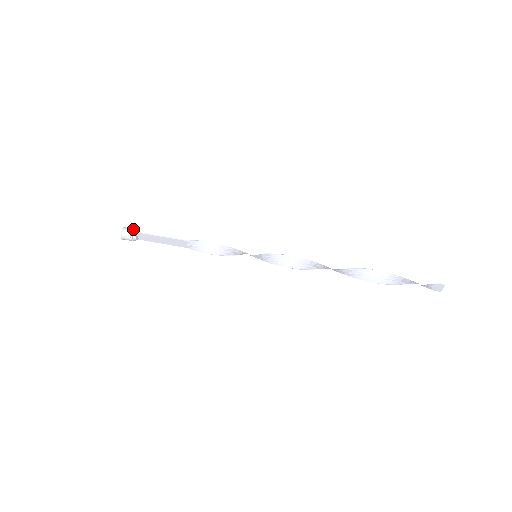
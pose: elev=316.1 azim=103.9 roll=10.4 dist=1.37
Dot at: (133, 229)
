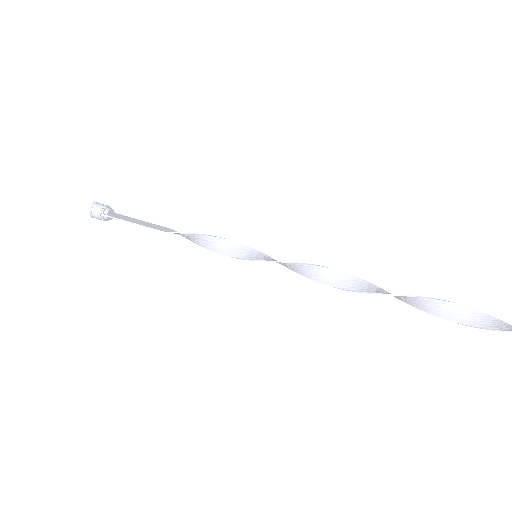
Dot at: (101, 210)
